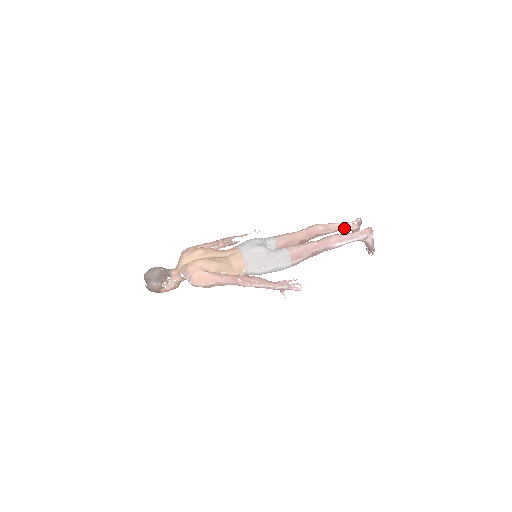
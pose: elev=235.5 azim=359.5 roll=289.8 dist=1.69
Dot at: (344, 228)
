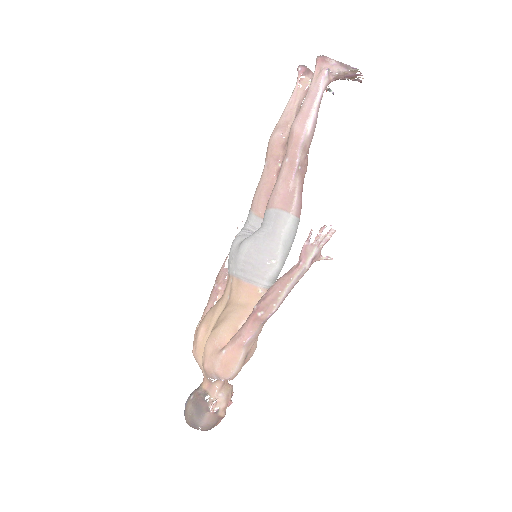
Dot at: (299, 99)
